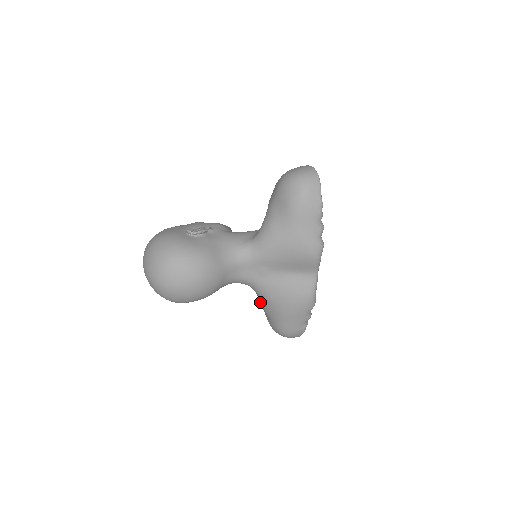
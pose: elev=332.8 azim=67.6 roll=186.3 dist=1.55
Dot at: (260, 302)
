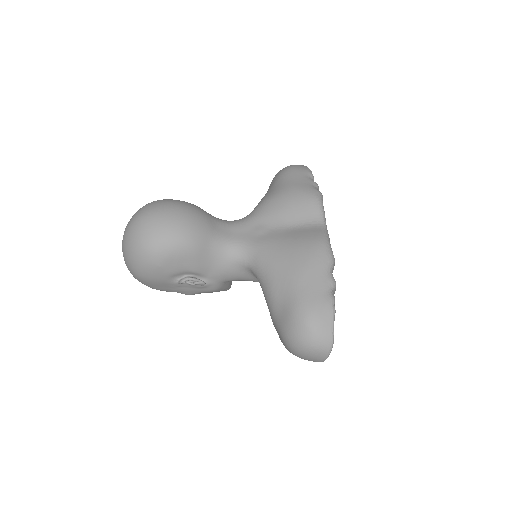
Dot at: (264, 288)
